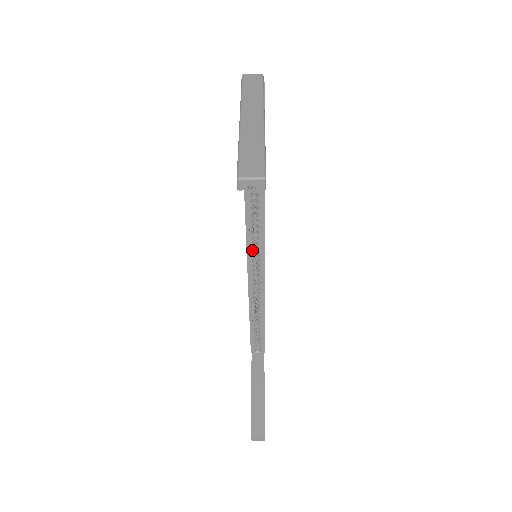
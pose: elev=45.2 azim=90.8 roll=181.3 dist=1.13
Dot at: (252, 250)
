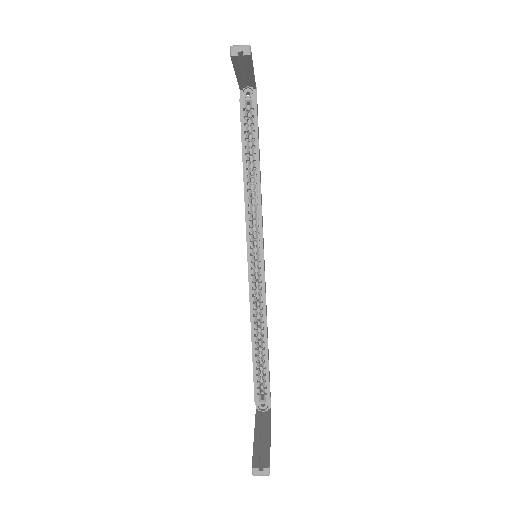
Dot at: (251, 237)
